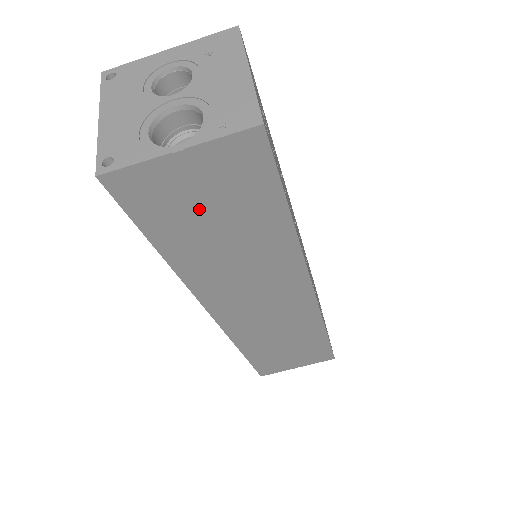
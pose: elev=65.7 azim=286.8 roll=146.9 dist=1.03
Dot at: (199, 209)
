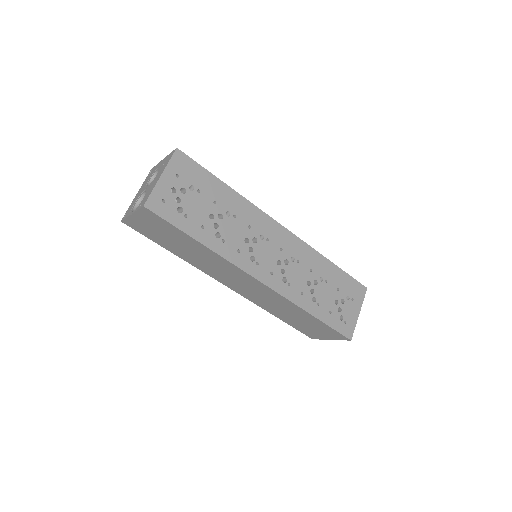
Dot at: (161, 235)
